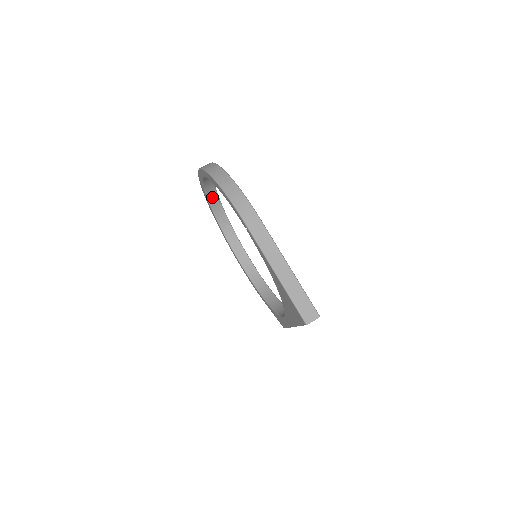
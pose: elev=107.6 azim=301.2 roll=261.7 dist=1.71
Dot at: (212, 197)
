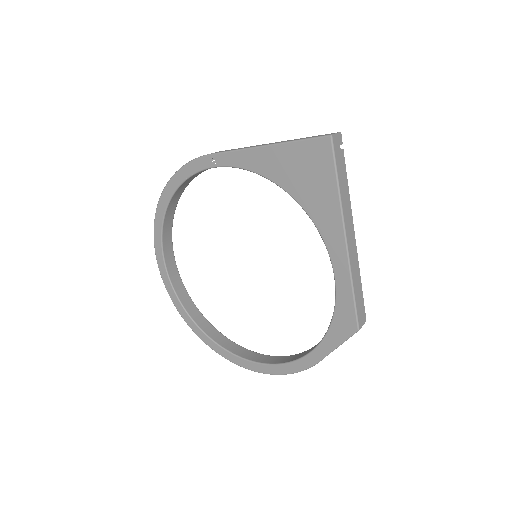
Dot at: (186, 303)
